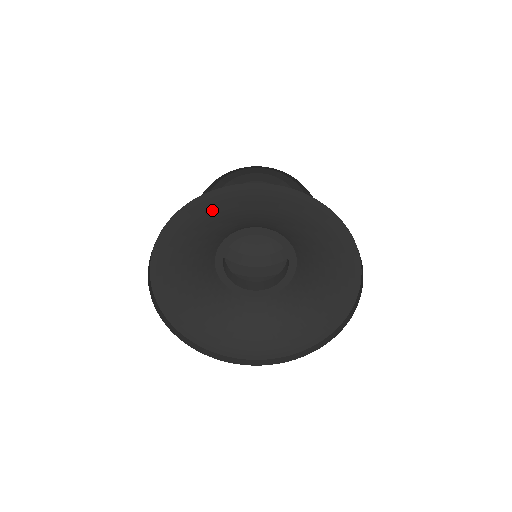
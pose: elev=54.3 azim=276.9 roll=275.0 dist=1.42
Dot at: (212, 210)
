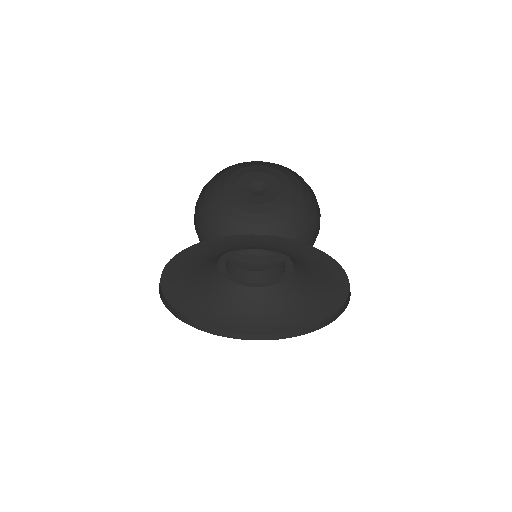
Dot at: (217, 248)
